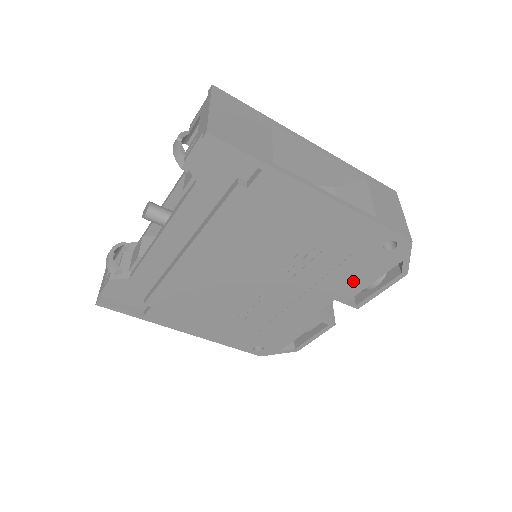
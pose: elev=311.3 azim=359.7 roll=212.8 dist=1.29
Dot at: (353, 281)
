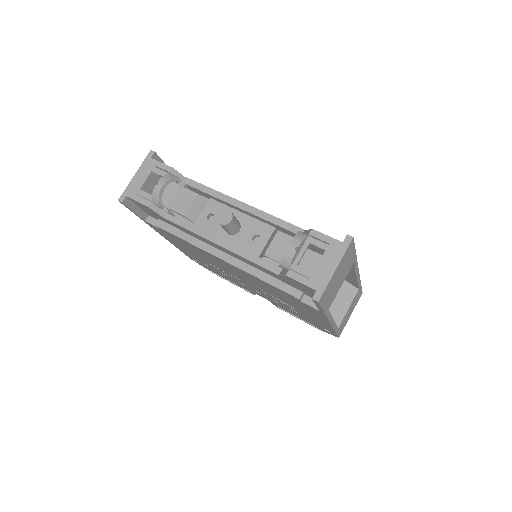
Dot at: (291, 312)
